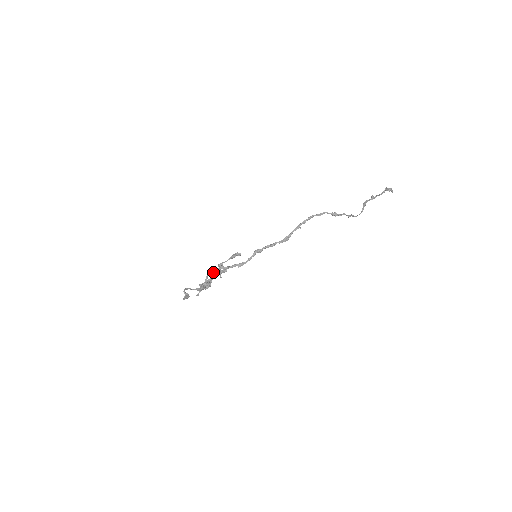
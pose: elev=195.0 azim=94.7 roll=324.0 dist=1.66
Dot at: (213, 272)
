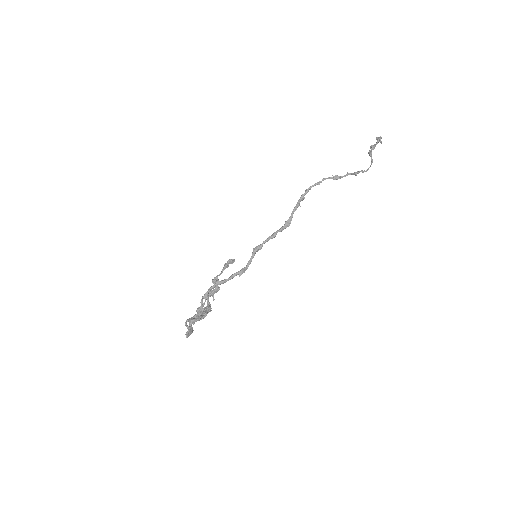
Dot at: (208, 292)
